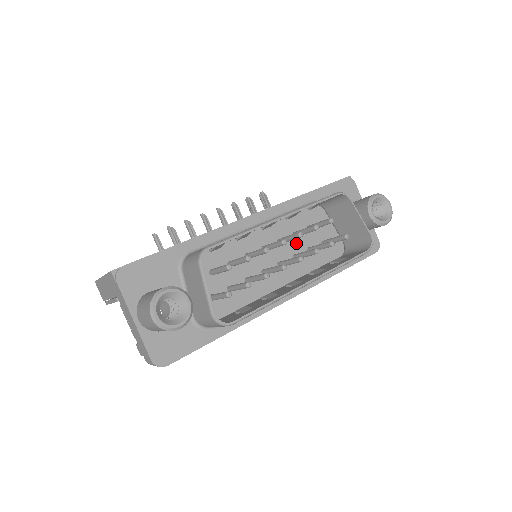
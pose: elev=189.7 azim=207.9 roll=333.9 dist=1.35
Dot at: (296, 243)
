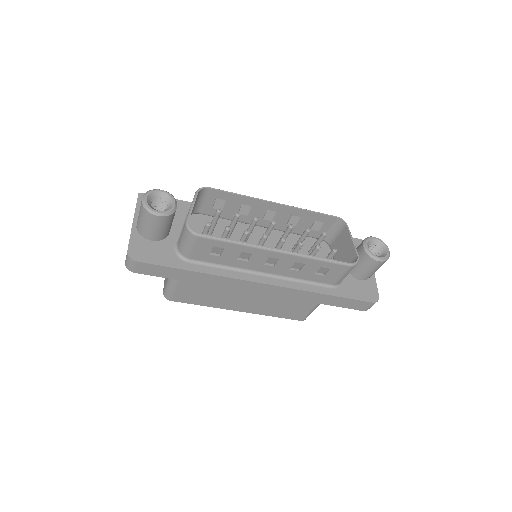
Dot at: occluded
